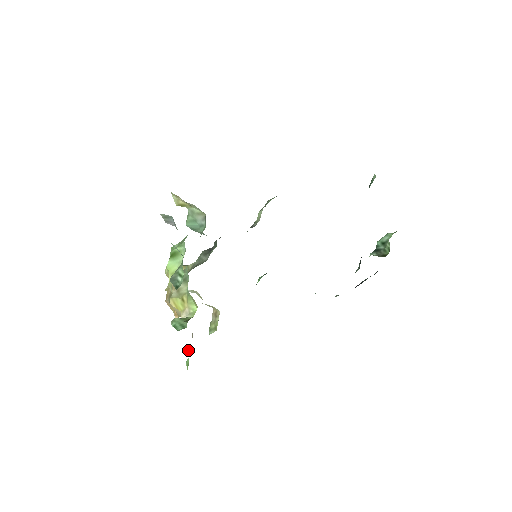
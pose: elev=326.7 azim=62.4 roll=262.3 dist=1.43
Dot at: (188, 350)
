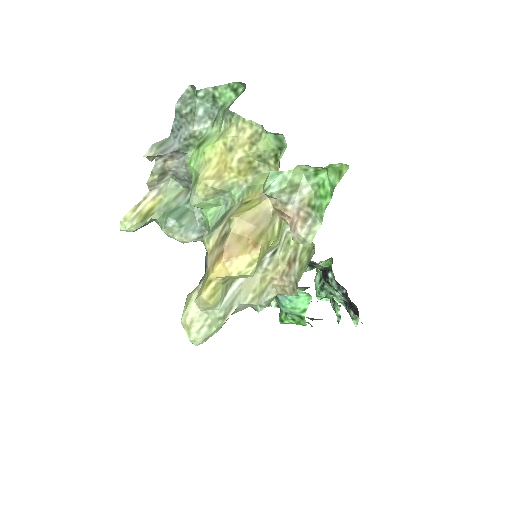
Dot at: (317, 175)
